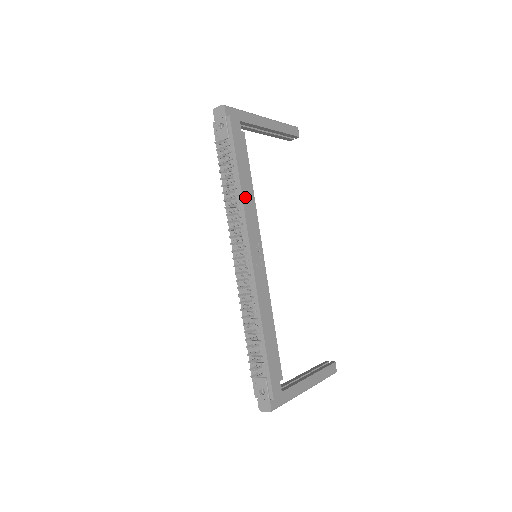
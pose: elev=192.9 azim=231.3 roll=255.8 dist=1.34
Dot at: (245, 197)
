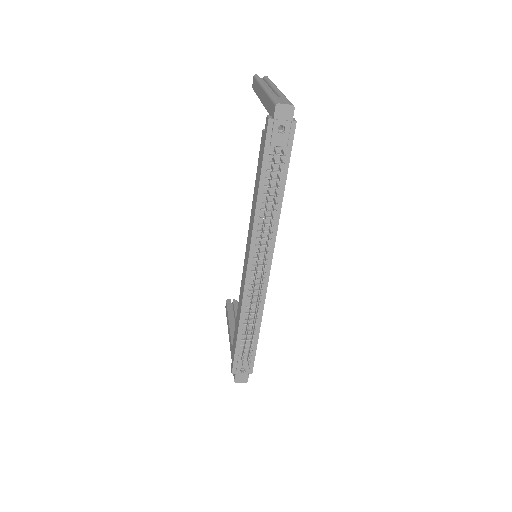
Dot at: (279, 211)
